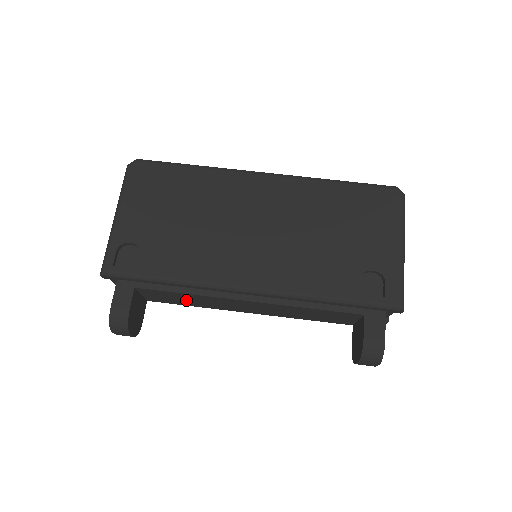
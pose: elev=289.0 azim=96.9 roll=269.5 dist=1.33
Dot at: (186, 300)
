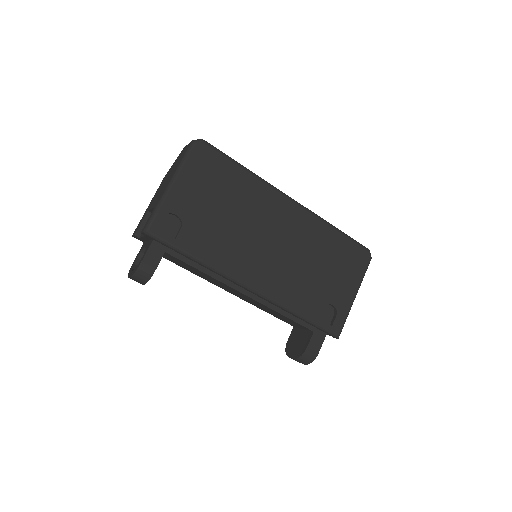
Dot at: (193, 270)
